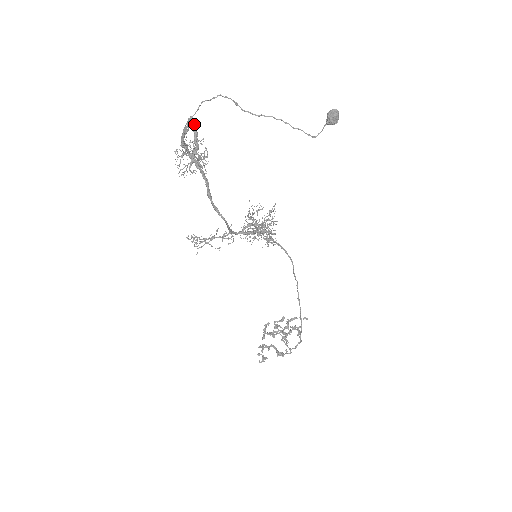
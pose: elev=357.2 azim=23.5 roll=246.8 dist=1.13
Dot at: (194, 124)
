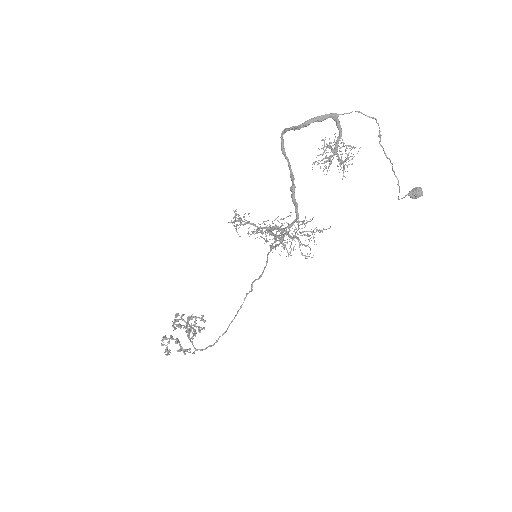
Dot at: occluded
